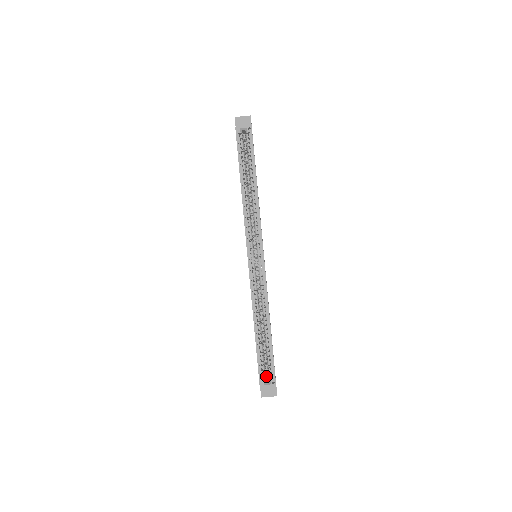
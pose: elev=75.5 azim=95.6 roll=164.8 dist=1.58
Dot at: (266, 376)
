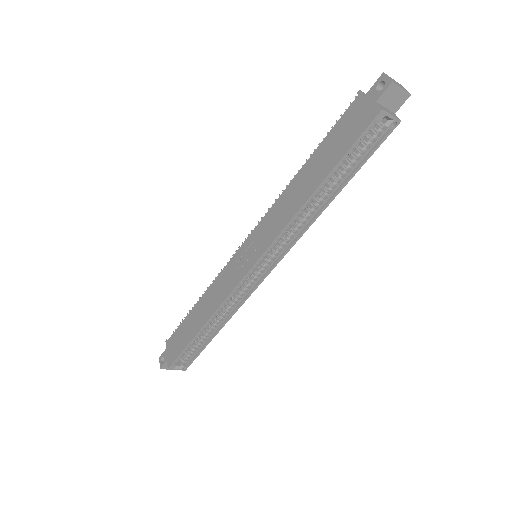
Dot at: occluded
